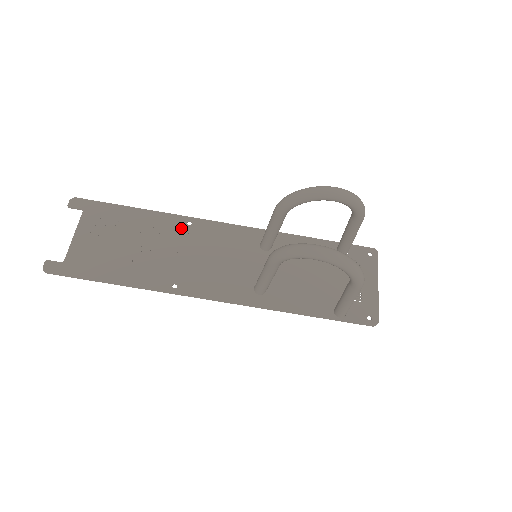
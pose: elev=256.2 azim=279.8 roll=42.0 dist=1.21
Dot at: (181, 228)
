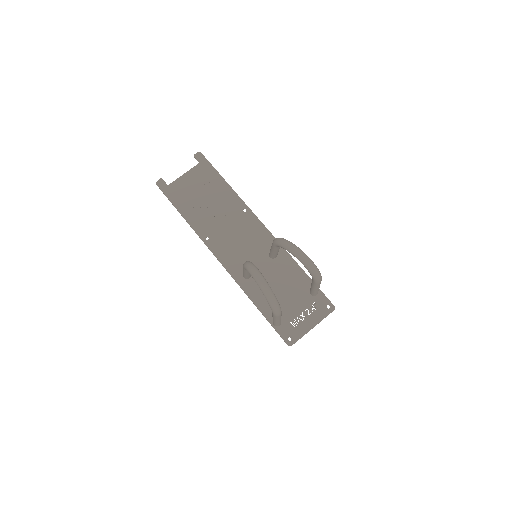
Dot at: (238, 210)
